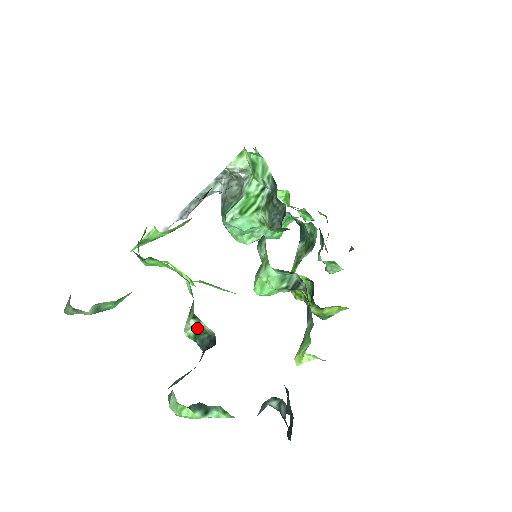
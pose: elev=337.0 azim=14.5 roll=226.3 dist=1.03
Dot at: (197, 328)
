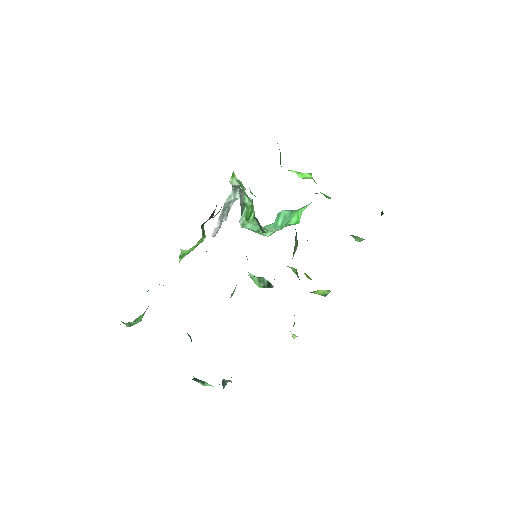
Dot at: occluded
